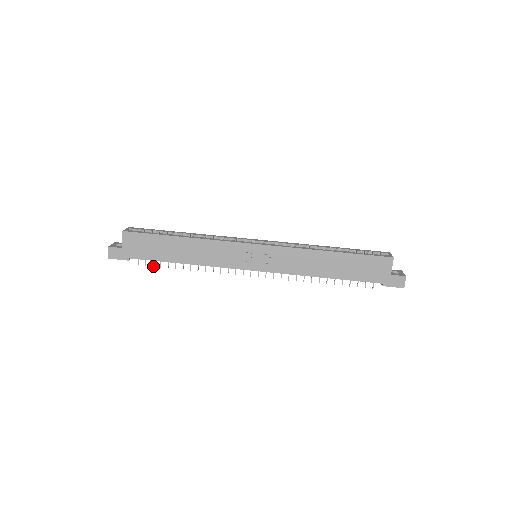
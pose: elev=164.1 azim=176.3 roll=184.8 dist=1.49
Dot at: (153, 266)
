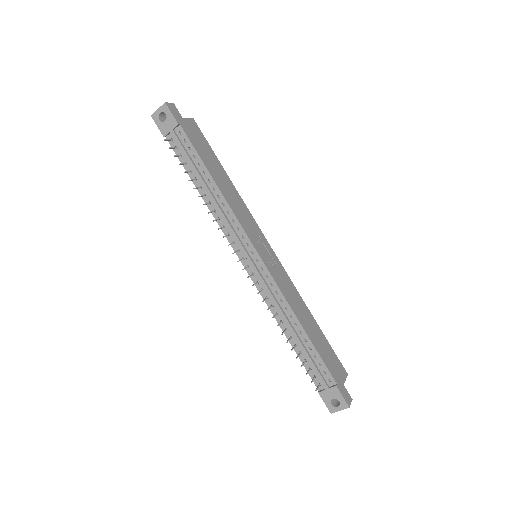
Dot at: (175, 156)
